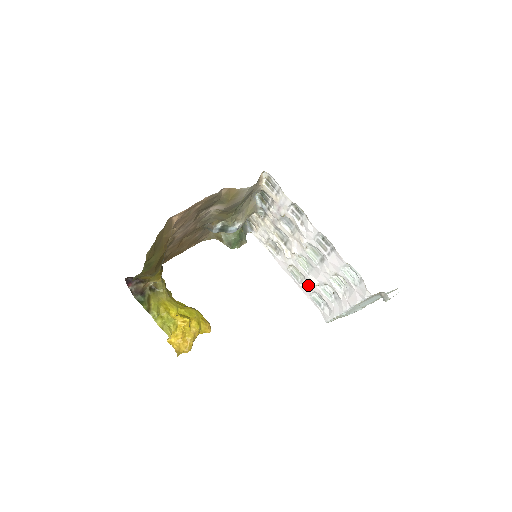
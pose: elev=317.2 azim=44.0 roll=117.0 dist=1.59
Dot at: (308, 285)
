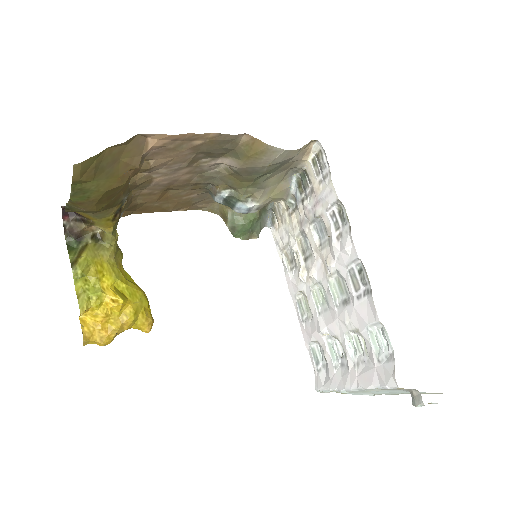
Dot at: (313, 329)
